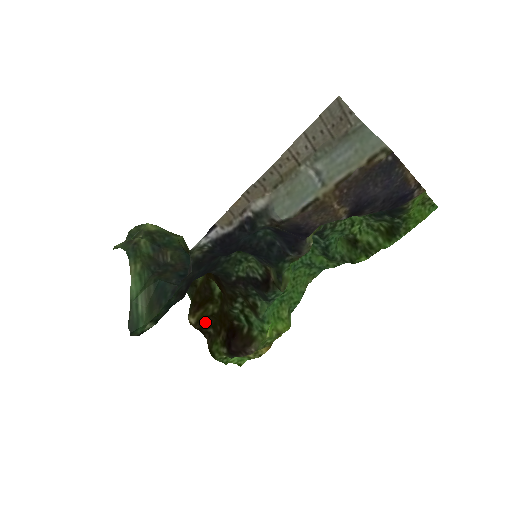
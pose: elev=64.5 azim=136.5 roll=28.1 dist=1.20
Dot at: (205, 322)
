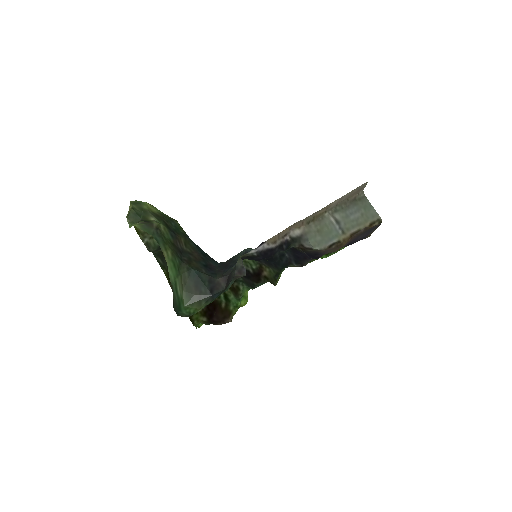
Dot at: occluded
